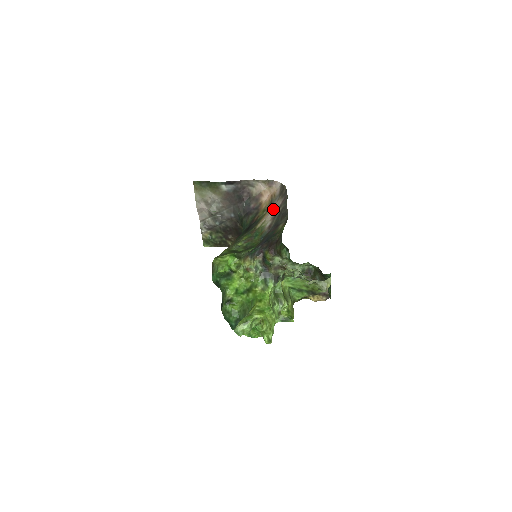
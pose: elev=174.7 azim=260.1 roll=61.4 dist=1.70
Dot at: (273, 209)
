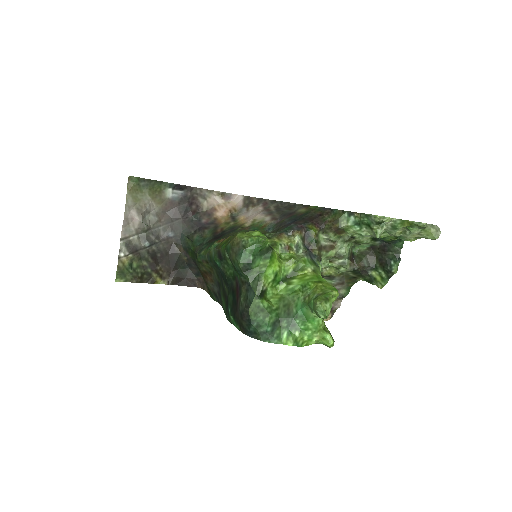
Dot at: (251, 214)
